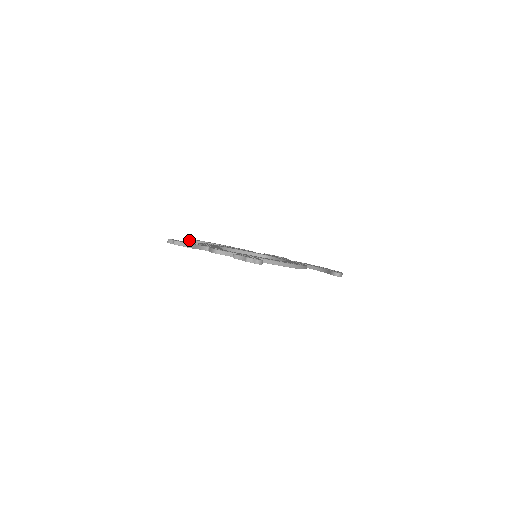
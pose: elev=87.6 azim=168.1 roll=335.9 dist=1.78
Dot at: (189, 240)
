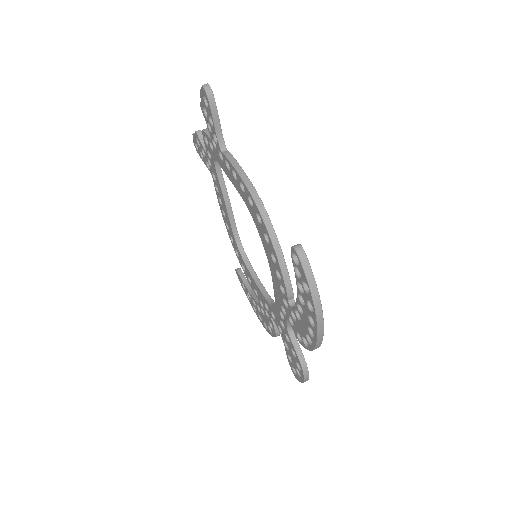
Dot at: (238, 268)
